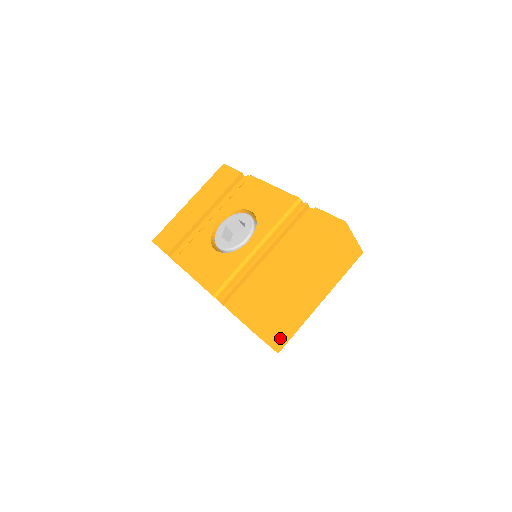
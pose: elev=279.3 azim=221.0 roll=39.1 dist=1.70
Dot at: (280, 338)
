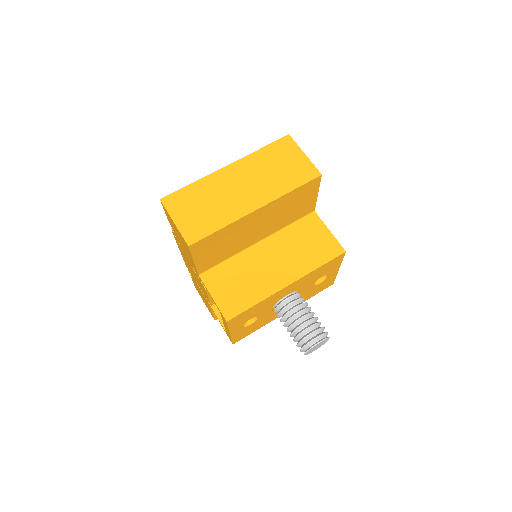
Dot at: (194, 227)
